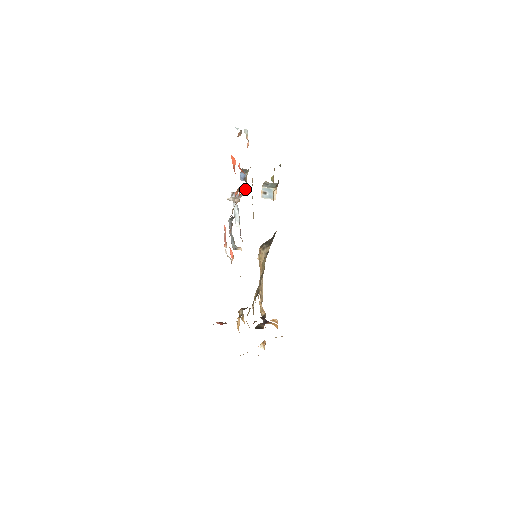
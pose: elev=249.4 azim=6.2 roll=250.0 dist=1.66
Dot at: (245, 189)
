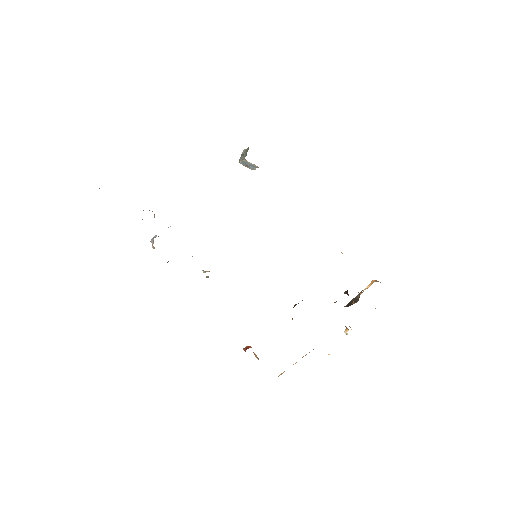
Dot at: occluded
